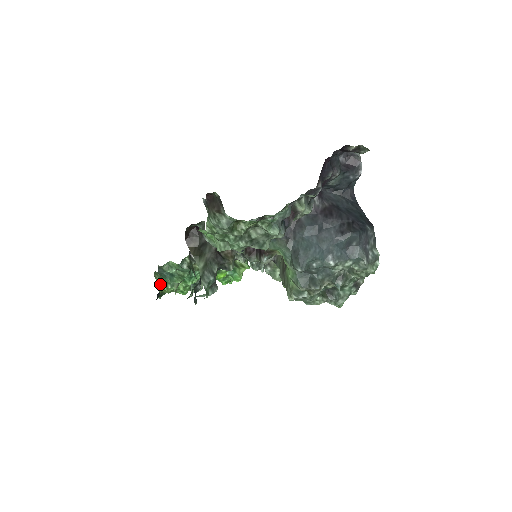
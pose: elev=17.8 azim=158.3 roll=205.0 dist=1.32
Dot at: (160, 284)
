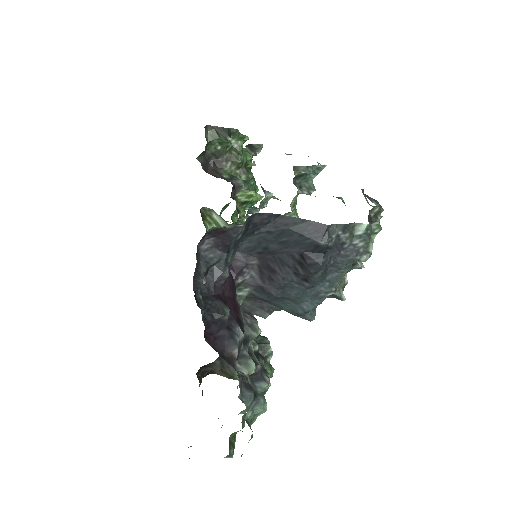
Dot at: occluded
